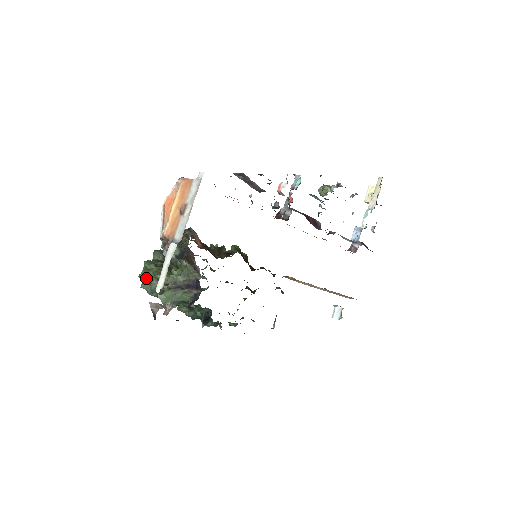
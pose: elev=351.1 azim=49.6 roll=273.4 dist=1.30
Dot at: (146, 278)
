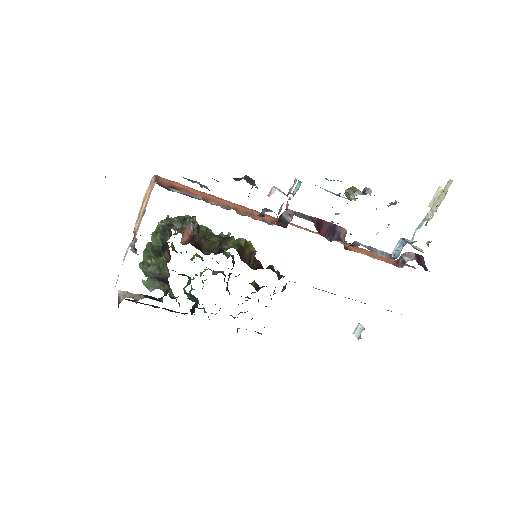
Dot at: (144, 259)
